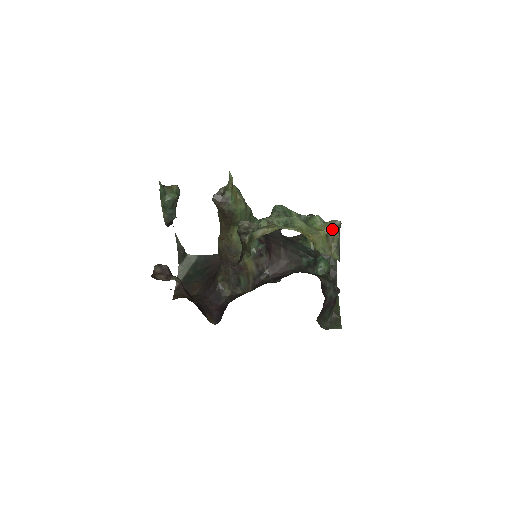
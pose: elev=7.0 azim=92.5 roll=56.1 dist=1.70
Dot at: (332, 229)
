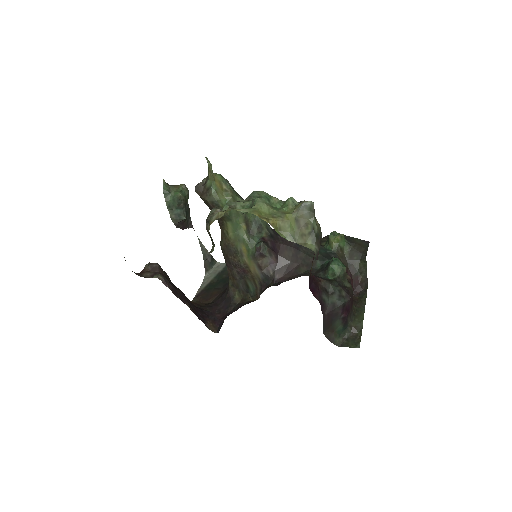
Dot at: (302, 211)
